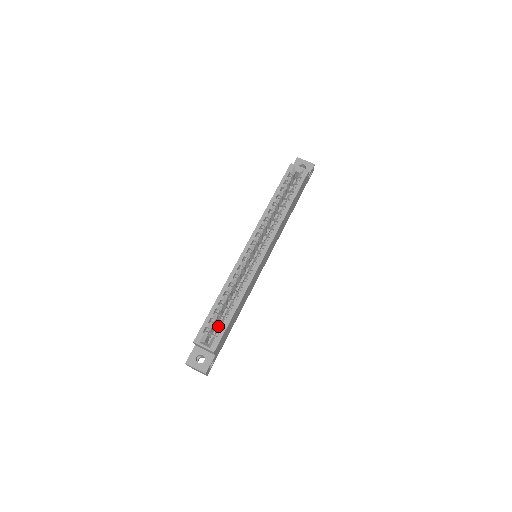
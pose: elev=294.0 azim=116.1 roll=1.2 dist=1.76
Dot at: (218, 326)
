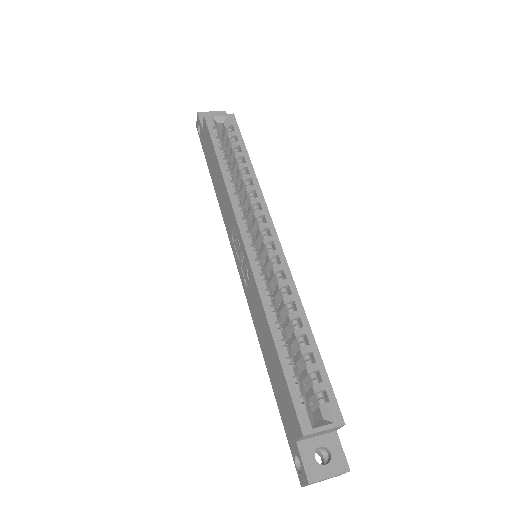
Dot at: occluded
